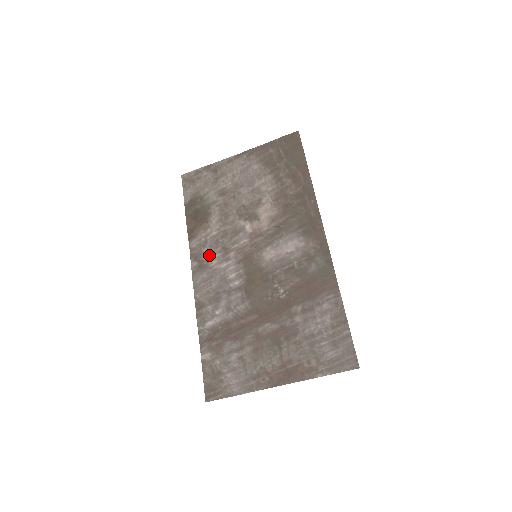
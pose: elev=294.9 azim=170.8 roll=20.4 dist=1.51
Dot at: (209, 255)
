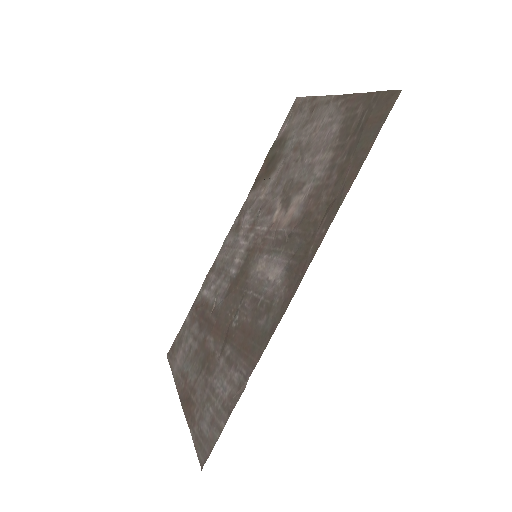
Dot at: (245, 220)
